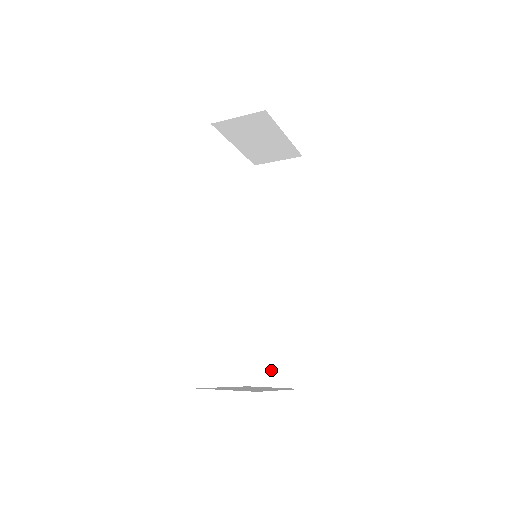
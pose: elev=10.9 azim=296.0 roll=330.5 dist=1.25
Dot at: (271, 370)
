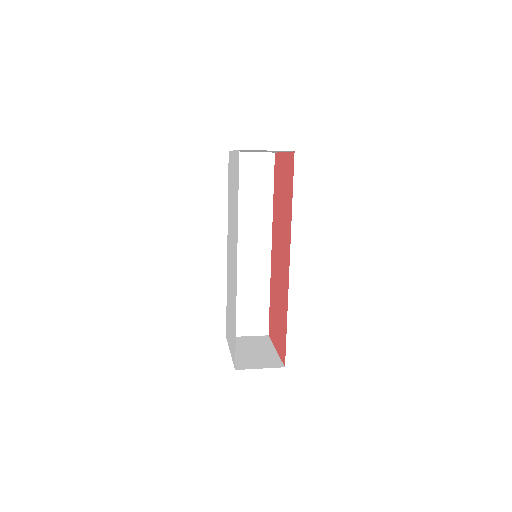
Dot at: (245, 325)
